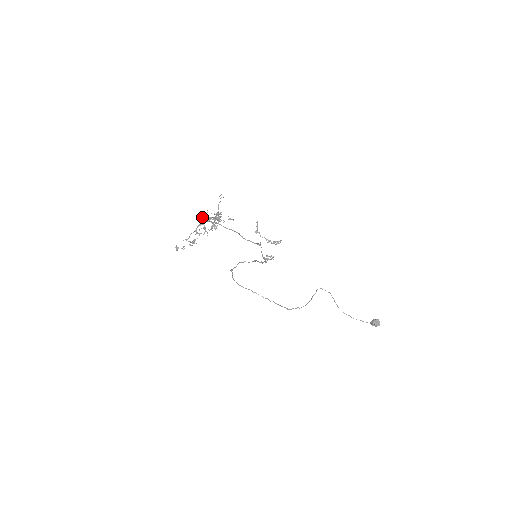
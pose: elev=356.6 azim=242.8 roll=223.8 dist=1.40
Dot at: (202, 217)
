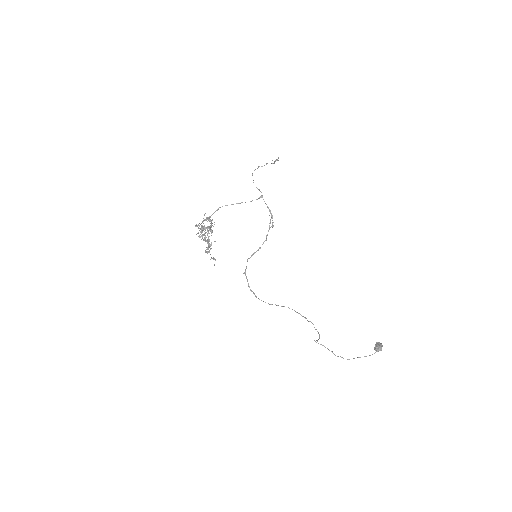
Dot at: occluded
